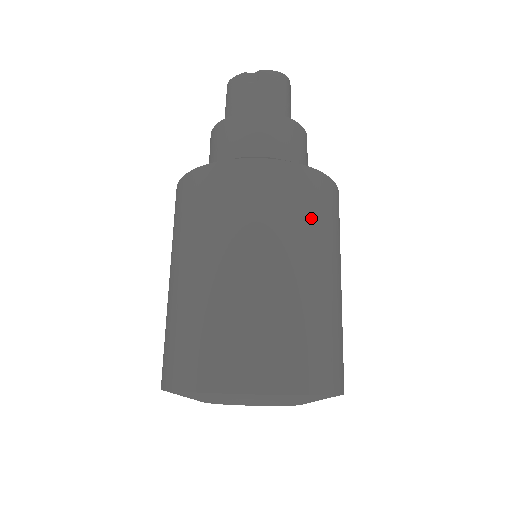
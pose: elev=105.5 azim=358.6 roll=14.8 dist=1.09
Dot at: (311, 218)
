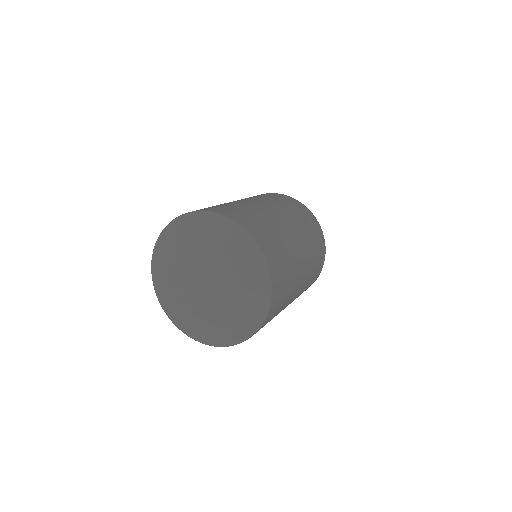
Dot at: (315, 256)
